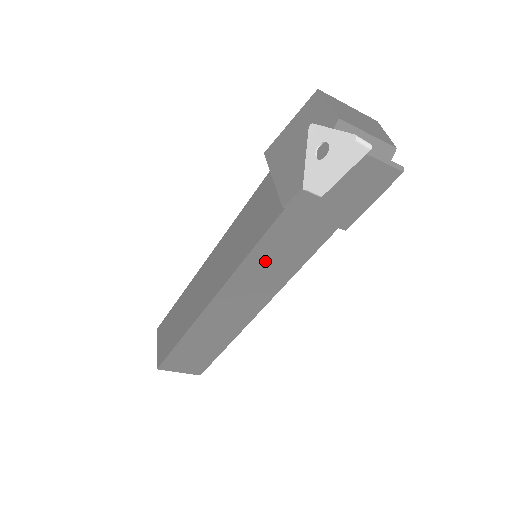
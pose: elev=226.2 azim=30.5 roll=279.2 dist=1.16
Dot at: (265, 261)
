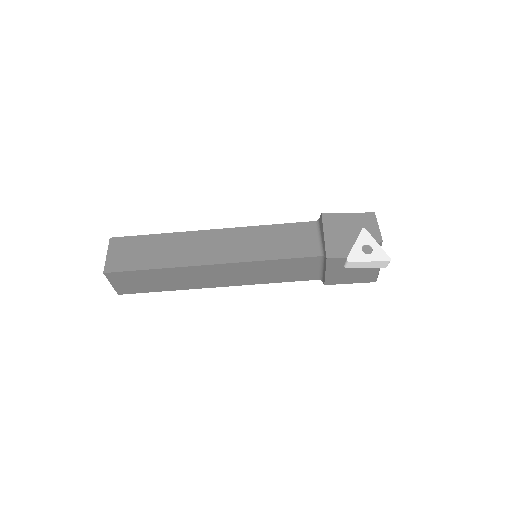
Dot at: (272, 268)
